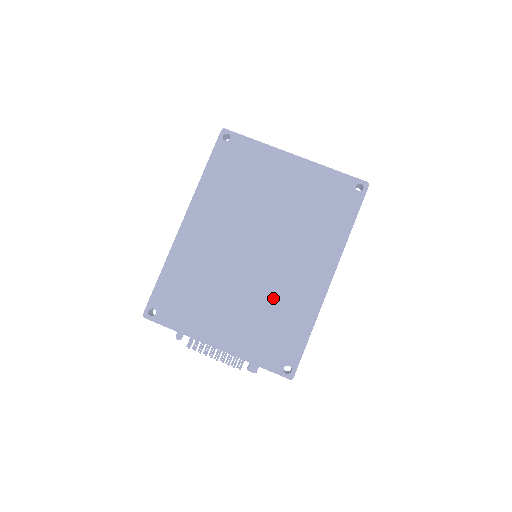
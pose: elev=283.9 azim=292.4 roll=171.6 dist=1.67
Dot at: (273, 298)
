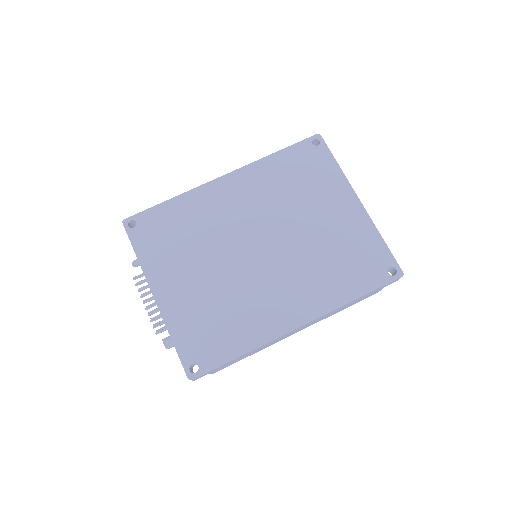
Dot at: (237, 298)
